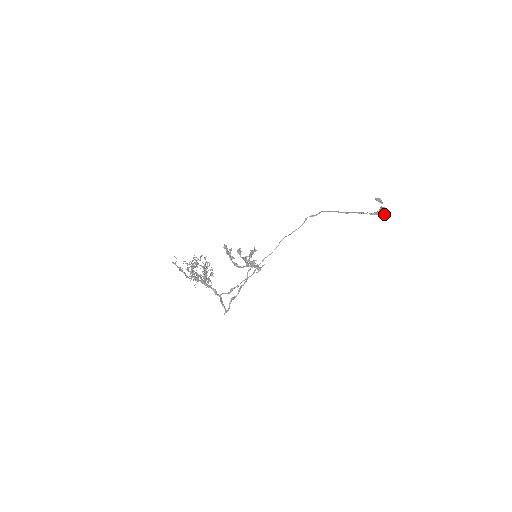
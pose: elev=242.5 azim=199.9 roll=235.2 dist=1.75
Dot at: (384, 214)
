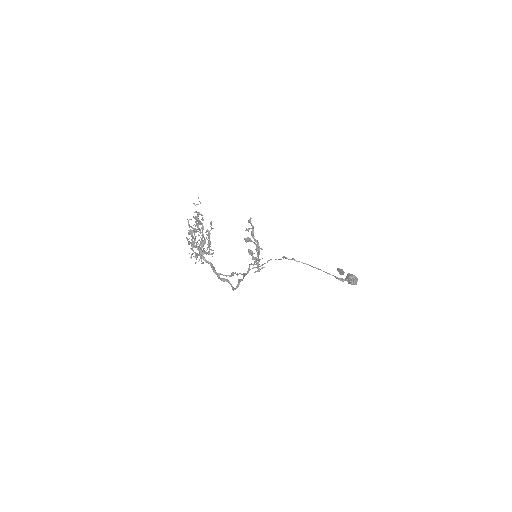
Dot at: (354, 278)
